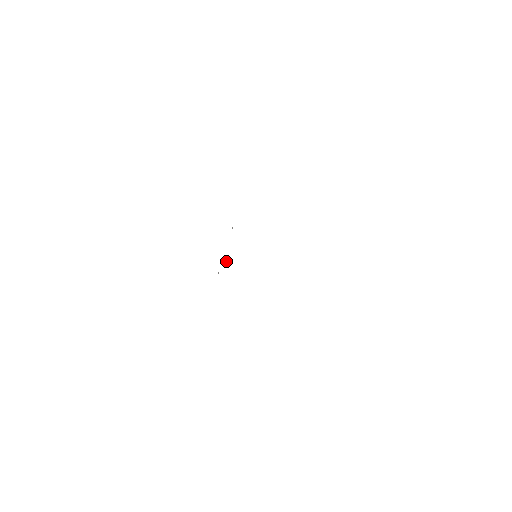
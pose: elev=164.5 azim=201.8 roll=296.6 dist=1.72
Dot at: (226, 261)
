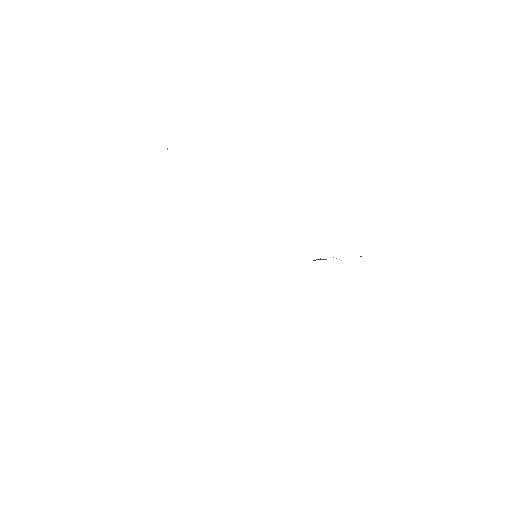
Dot at: occluded
